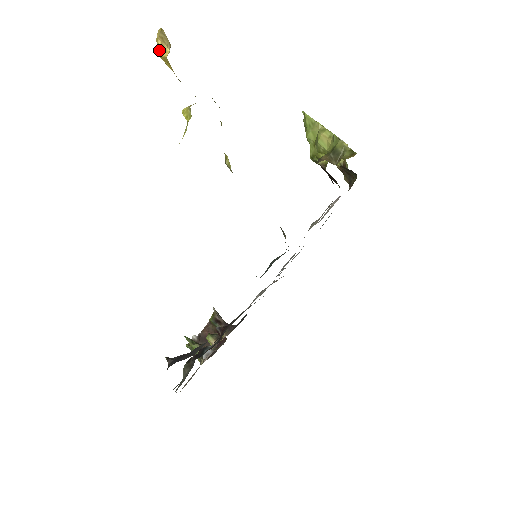
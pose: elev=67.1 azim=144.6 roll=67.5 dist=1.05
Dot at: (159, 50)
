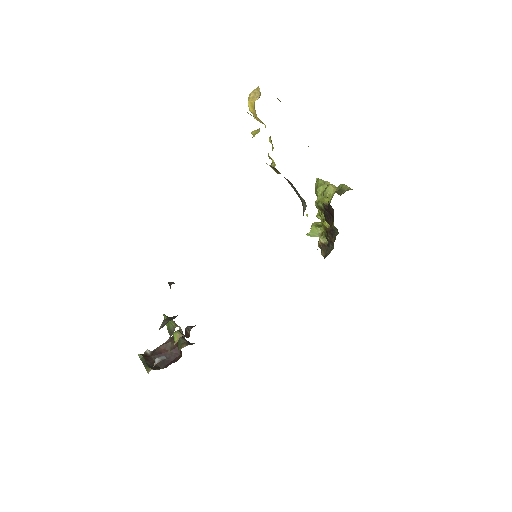
Dot at: (250, 99)
